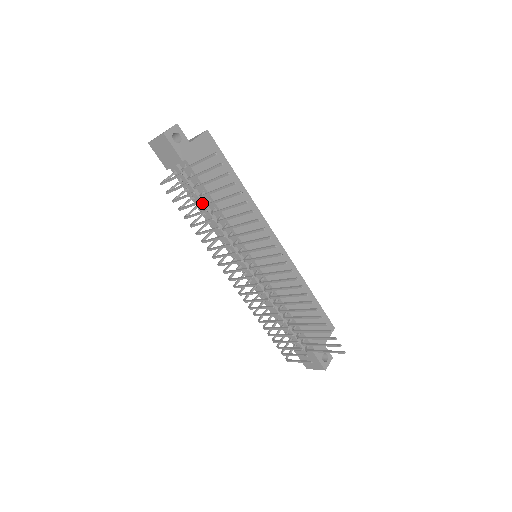
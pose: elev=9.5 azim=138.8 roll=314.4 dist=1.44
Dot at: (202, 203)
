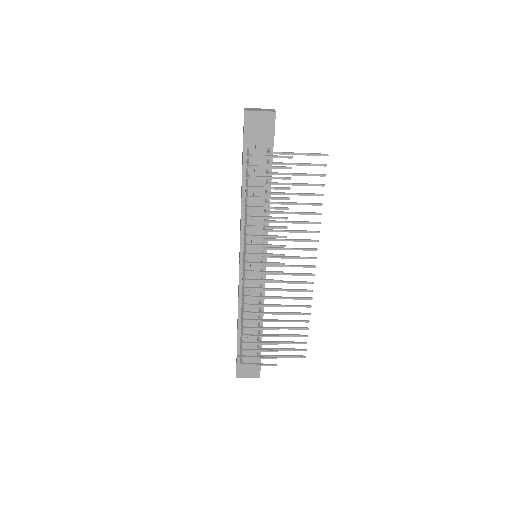
Dot at: (259, 189)
